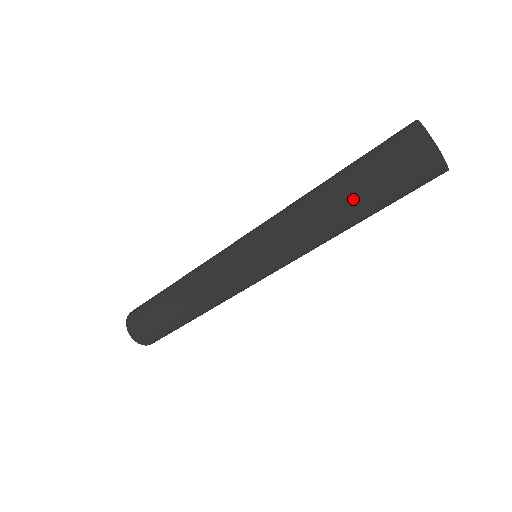
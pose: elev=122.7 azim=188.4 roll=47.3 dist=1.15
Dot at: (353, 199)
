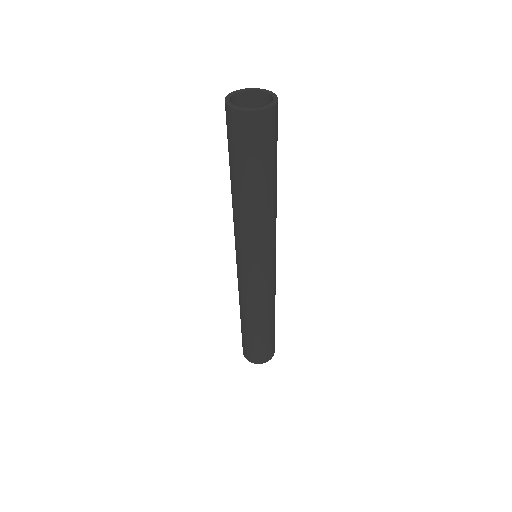
Dot at: occluded
